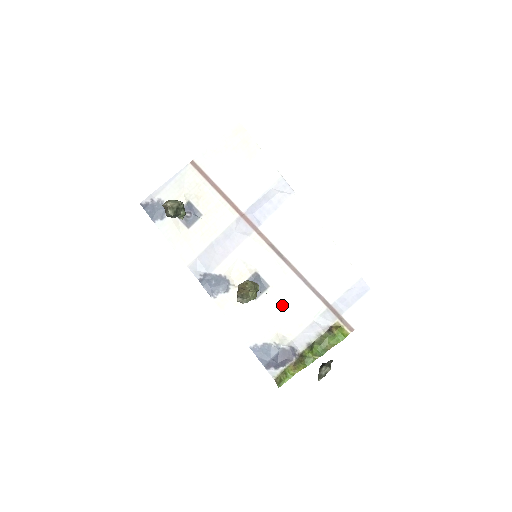
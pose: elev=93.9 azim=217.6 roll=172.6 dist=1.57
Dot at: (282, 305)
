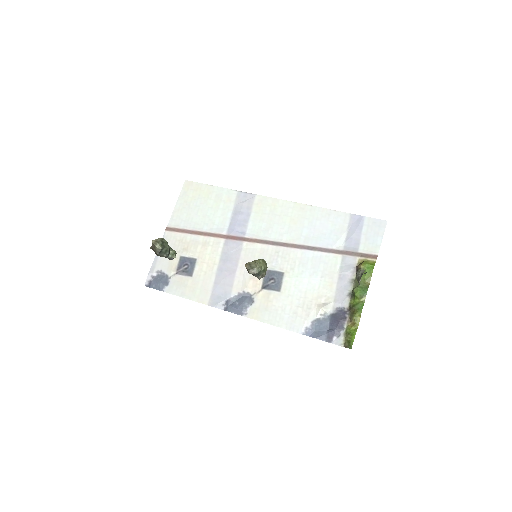
Dot at: (304, 280)
